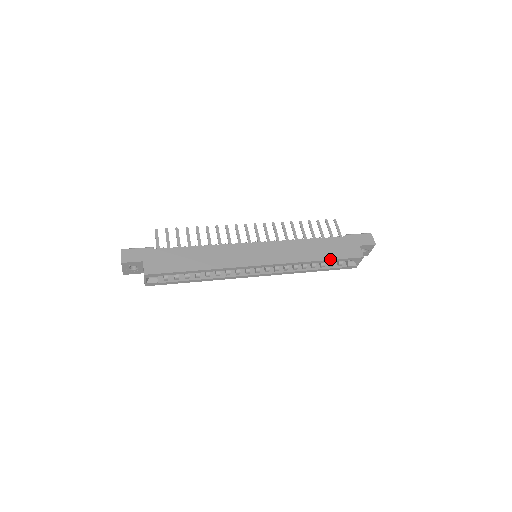
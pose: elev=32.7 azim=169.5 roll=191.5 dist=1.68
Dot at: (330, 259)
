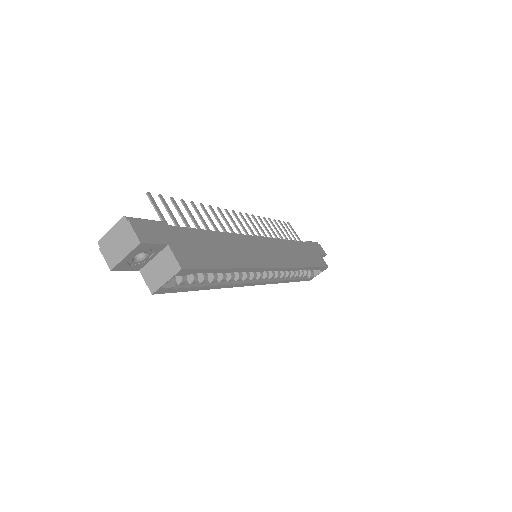
Dot at: (314, 266)
